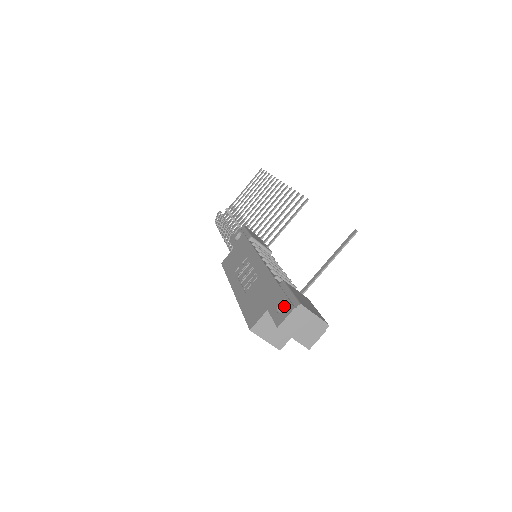
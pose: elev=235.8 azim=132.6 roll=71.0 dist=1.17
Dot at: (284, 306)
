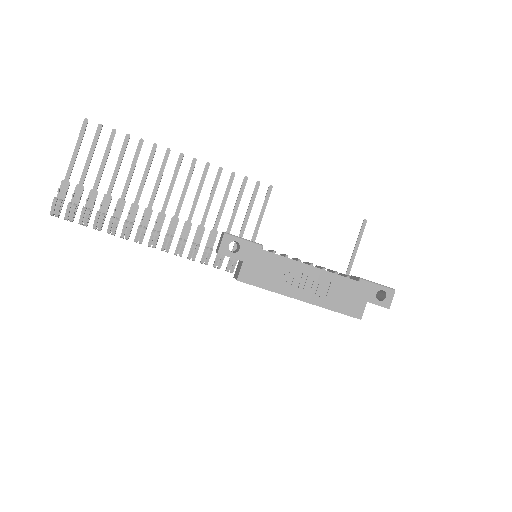
Dot at: (374, 294)
